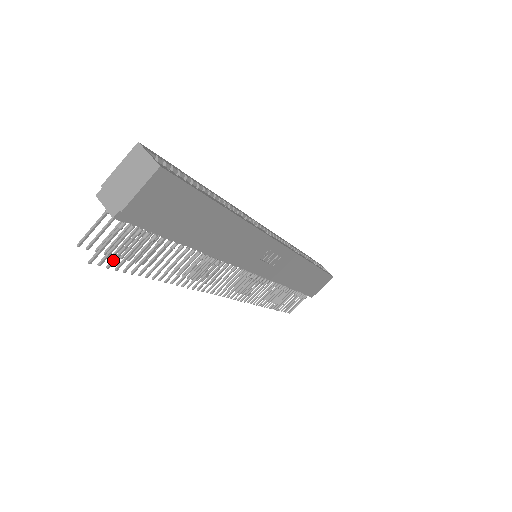
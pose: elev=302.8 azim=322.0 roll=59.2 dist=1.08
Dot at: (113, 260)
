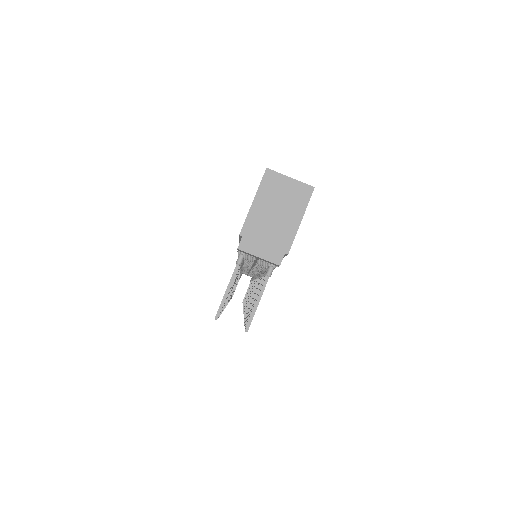
Dot at: occluded
